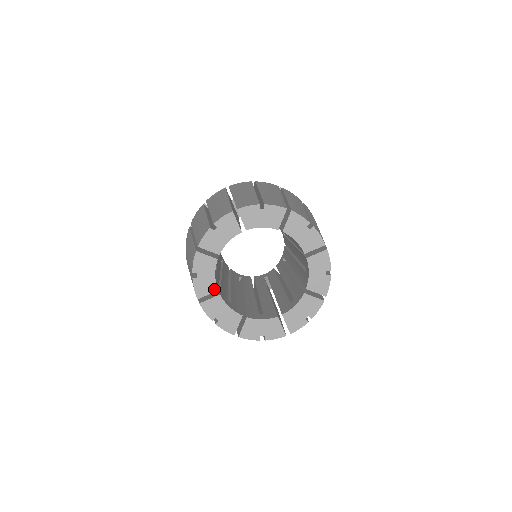
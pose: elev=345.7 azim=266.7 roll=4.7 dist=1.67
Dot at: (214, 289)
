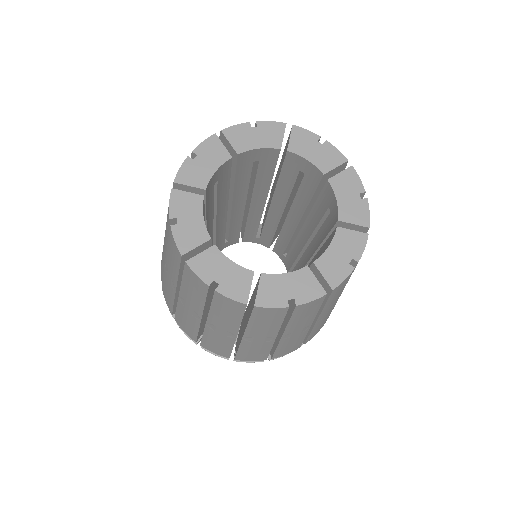
Dot at: (205, 238)
